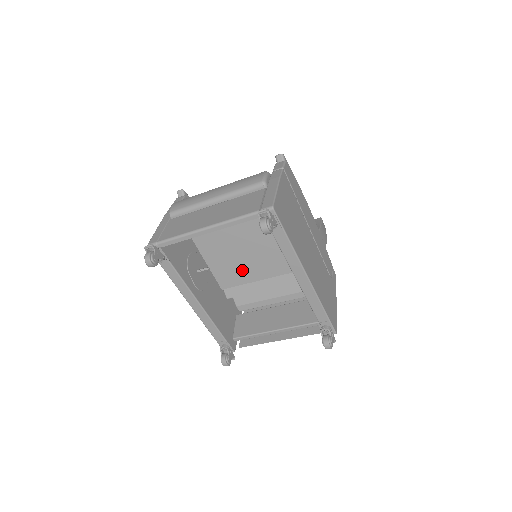
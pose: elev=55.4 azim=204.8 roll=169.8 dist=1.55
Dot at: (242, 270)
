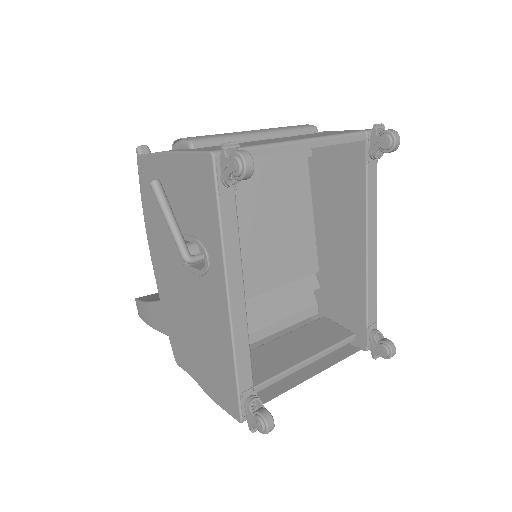
Dot at: (244, 274)
